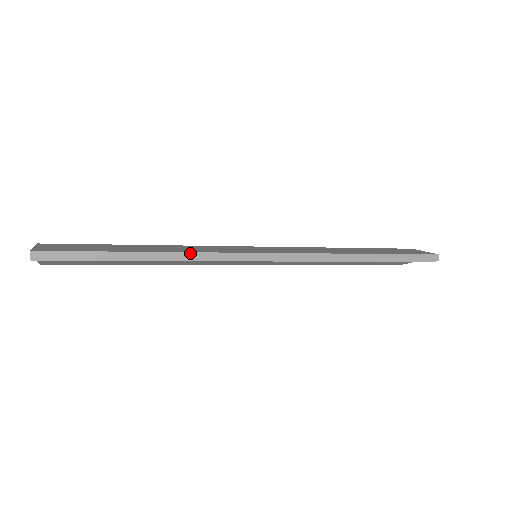
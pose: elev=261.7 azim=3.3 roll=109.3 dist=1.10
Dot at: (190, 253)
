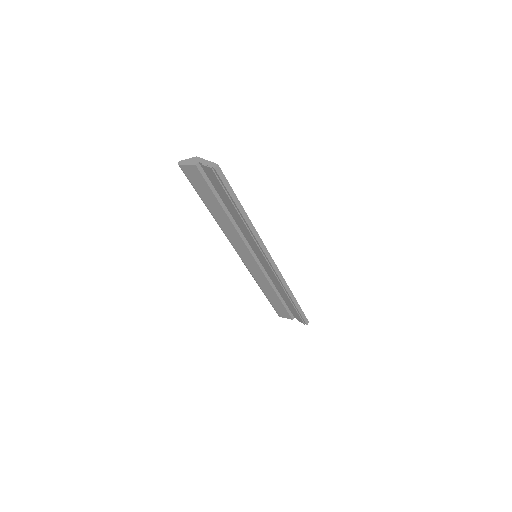
Dot at: (255, 230)
